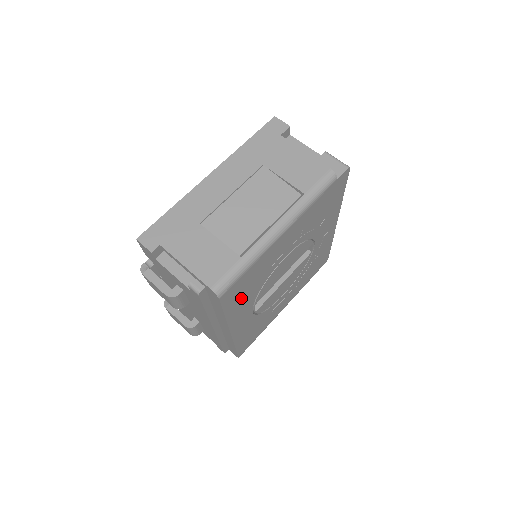
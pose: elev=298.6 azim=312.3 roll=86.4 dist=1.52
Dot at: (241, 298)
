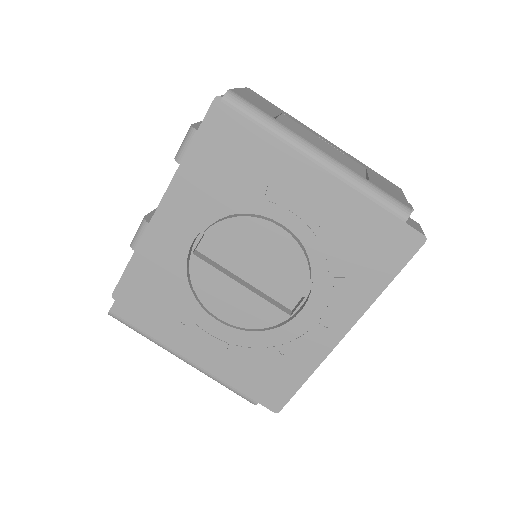
Dot at: (219, 169)
